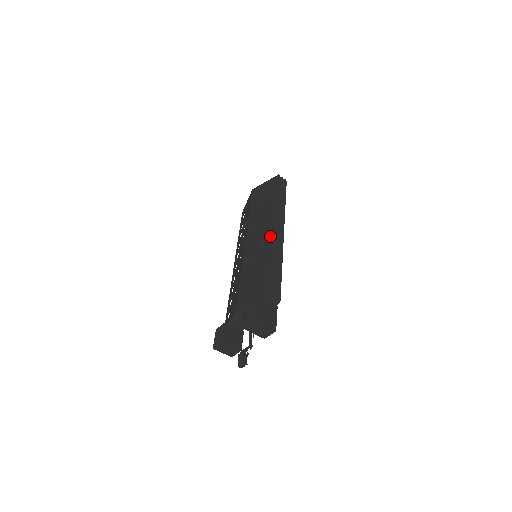
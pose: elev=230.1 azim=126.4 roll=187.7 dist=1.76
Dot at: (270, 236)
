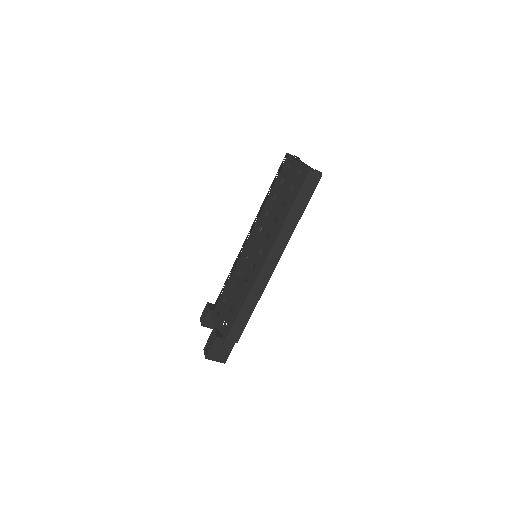
Dot at: (258, 268)
